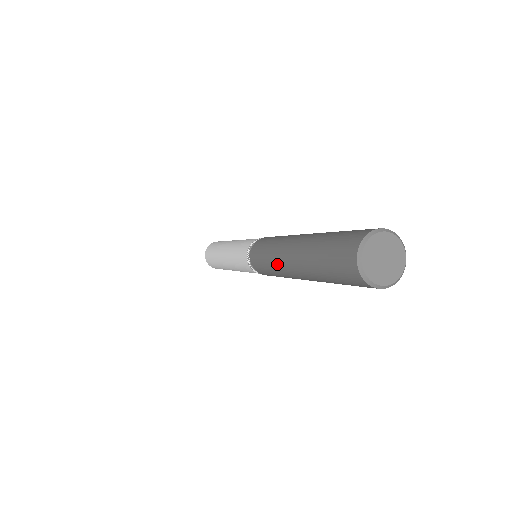
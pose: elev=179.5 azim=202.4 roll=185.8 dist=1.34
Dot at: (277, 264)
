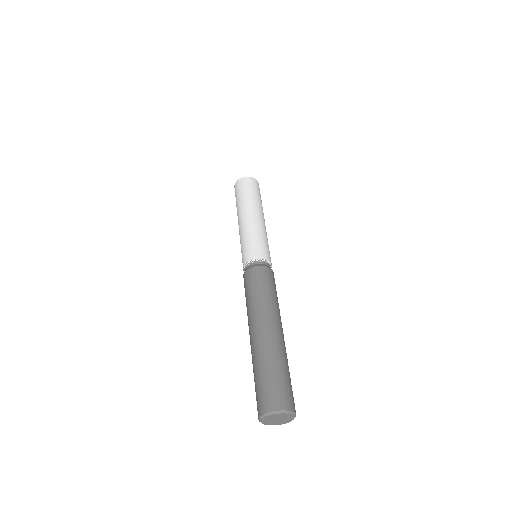
Dot at: (249, 315)
